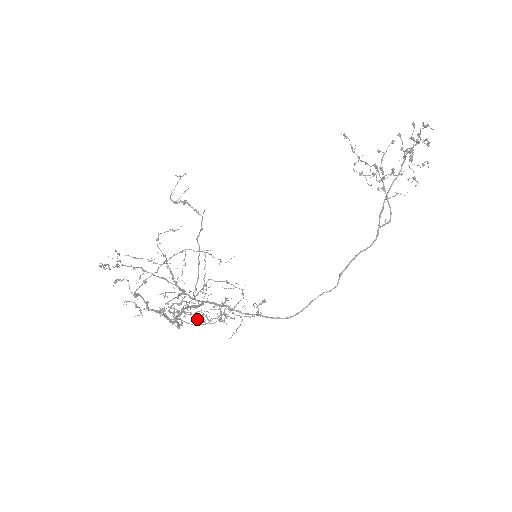
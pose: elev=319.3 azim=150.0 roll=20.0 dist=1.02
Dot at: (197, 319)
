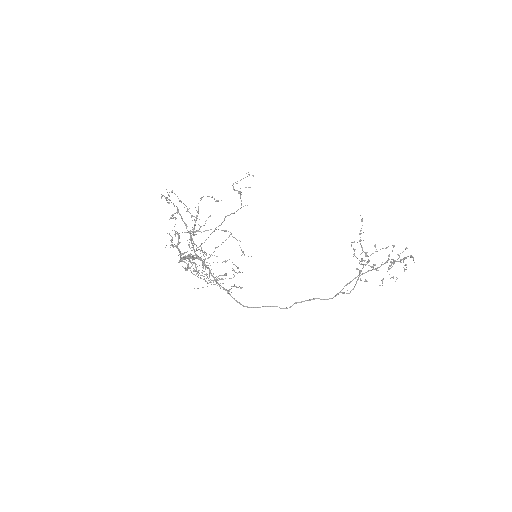
Dot at: (194, 270)
